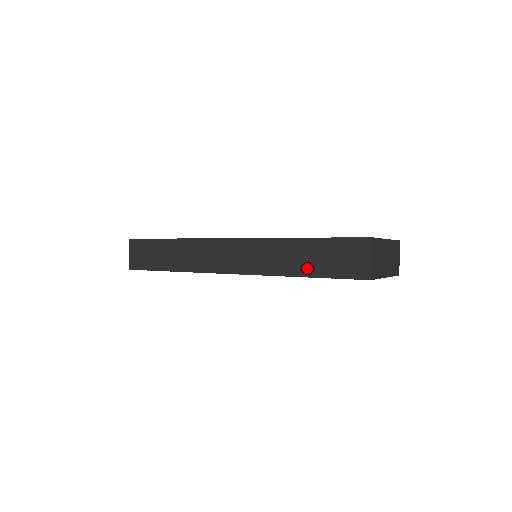
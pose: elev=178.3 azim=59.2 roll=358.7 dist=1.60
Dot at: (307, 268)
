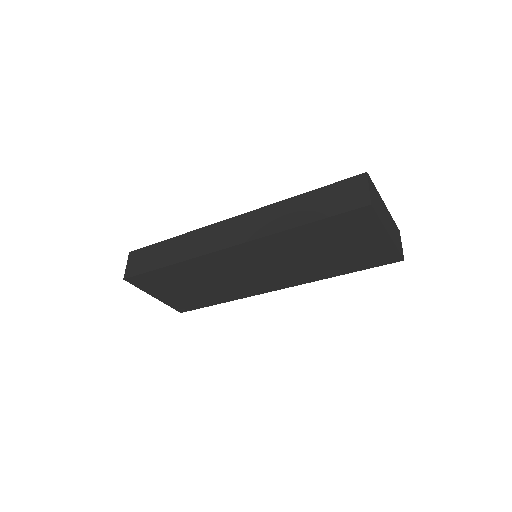
Dot at: (307, 216)
